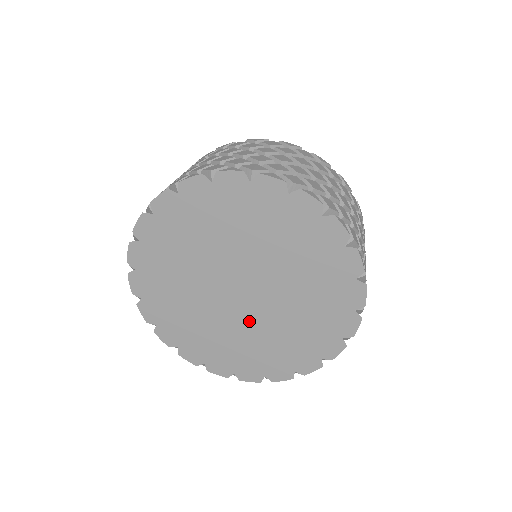
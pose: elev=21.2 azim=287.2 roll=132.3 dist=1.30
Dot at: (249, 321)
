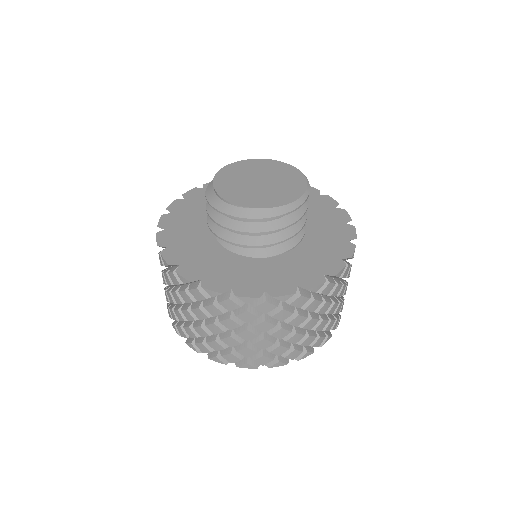
Dot at: occluded
